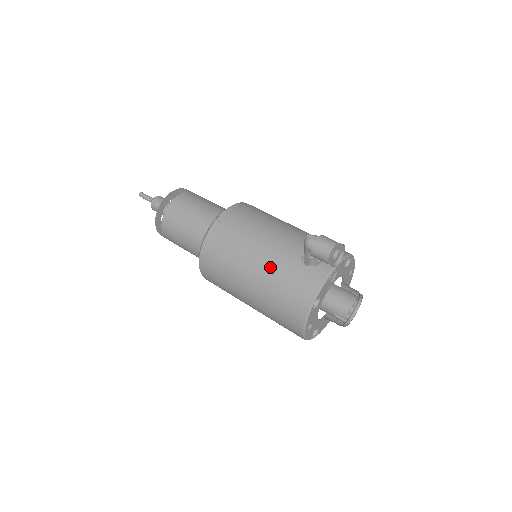
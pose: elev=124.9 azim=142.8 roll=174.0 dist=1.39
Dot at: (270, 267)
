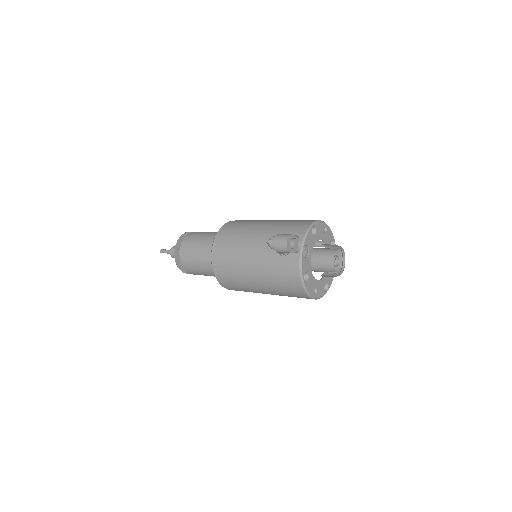
Dot at: (262, 270)
